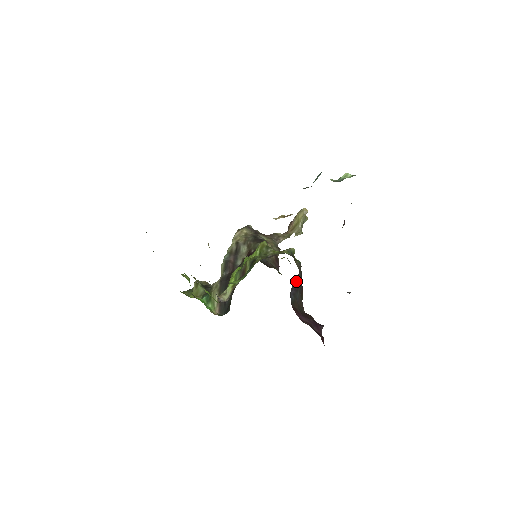
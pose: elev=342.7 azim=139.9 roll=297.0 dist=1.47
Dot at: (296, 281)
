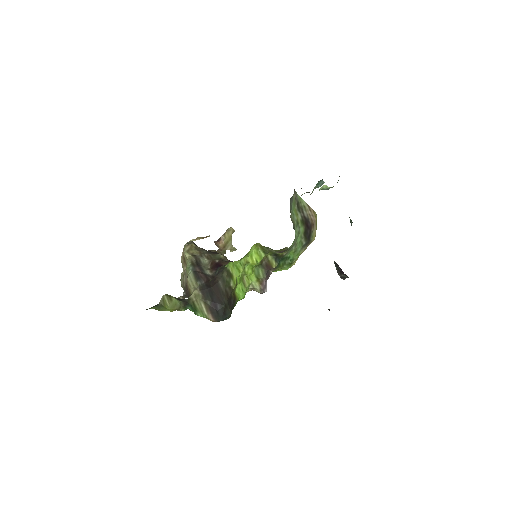
Dot at: occluded
